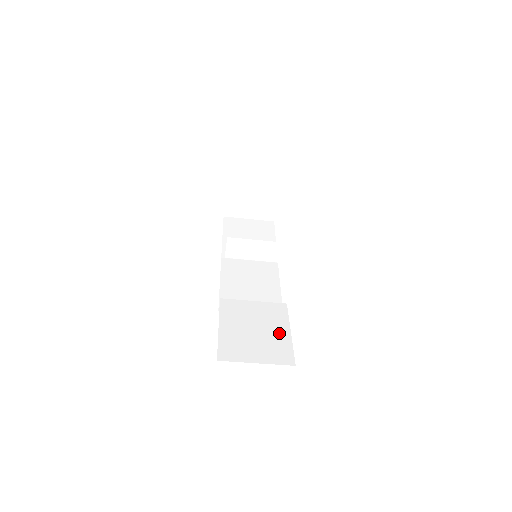
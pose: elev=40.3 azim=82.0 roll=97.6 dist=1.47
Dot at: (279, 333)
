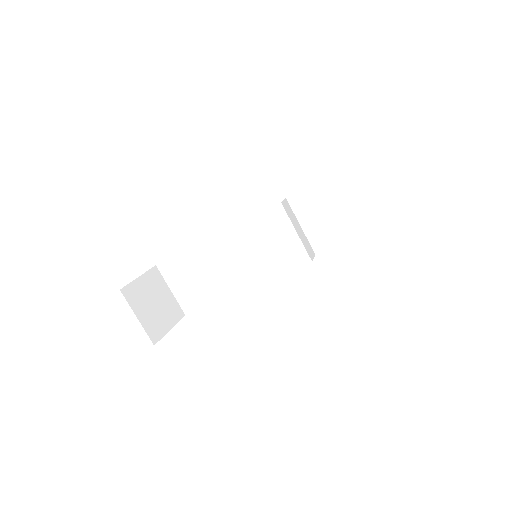
Dot at: occluded
